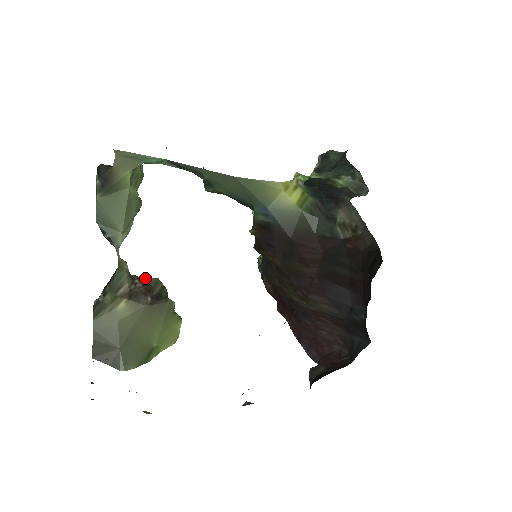
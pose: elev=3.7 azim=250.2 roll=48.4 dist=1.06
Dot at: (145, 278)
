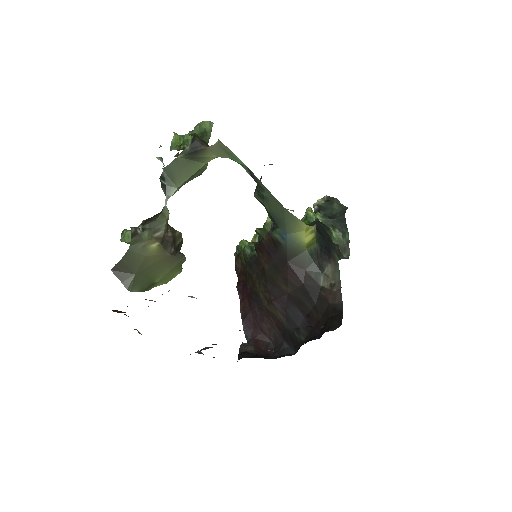
Dot at: (173, 228)
